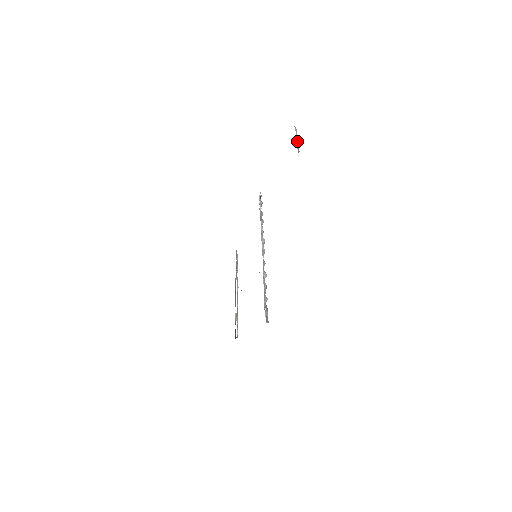
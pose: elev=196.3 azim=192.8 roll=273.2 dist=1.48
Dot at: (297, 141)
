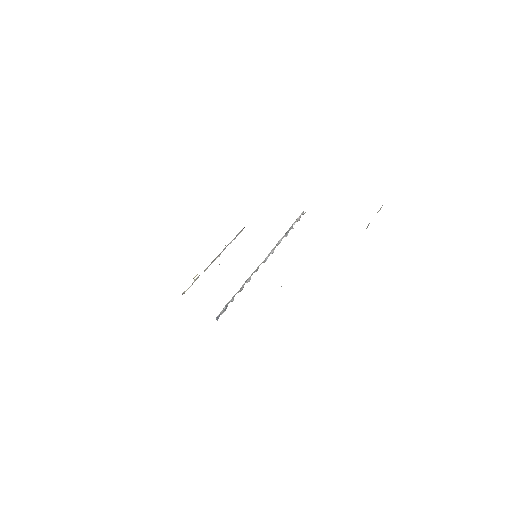
Dot at: occluded
